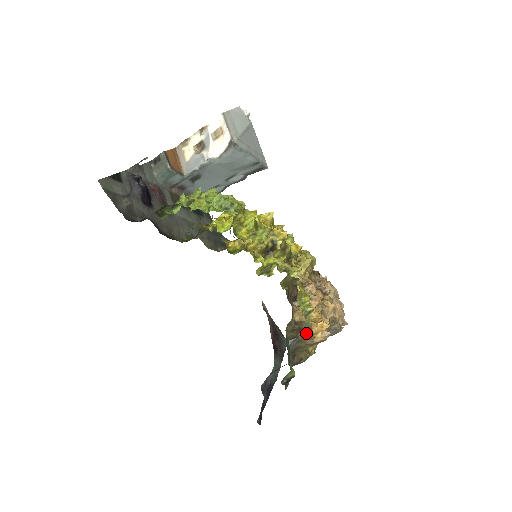
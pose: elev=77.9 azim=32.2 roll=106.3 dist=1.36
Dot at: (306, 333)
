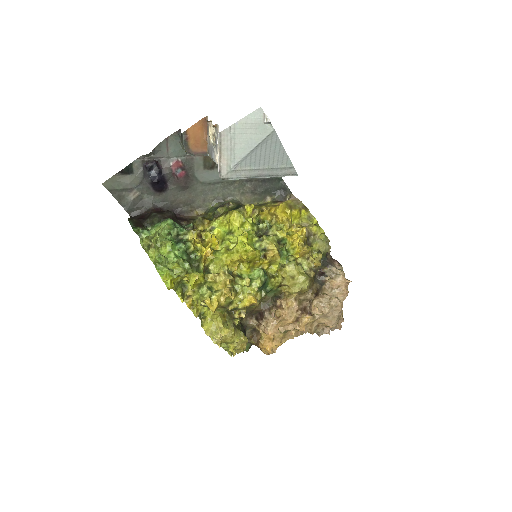
Dot at: (255, 343)
